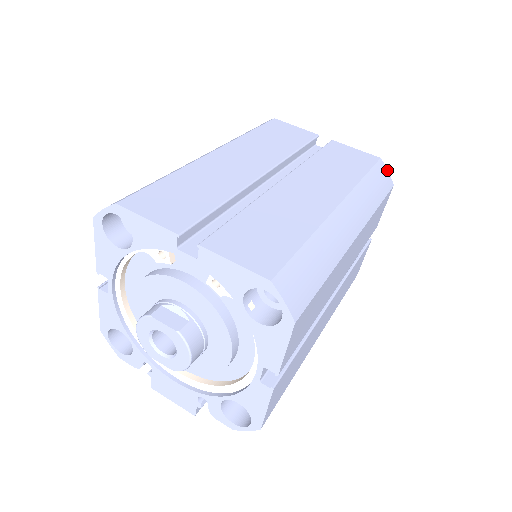
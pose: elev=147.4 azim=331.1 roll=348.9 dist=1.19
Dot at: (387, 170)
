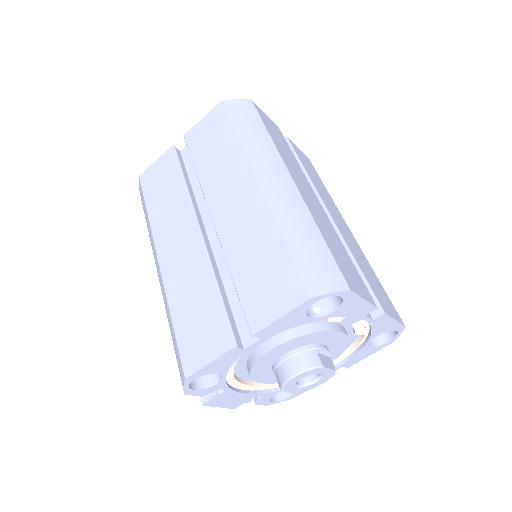
Dot at: occluded
